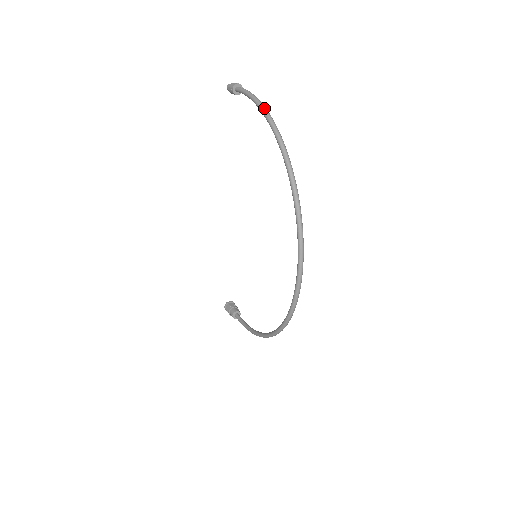
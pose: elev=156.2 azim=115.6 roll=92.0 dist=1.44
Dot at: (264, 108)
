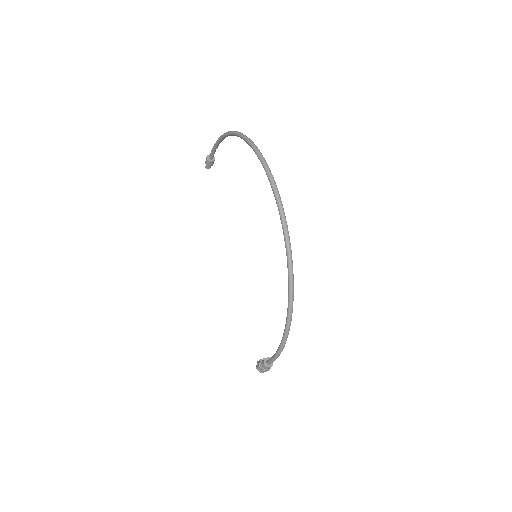
Dot at: occluded
